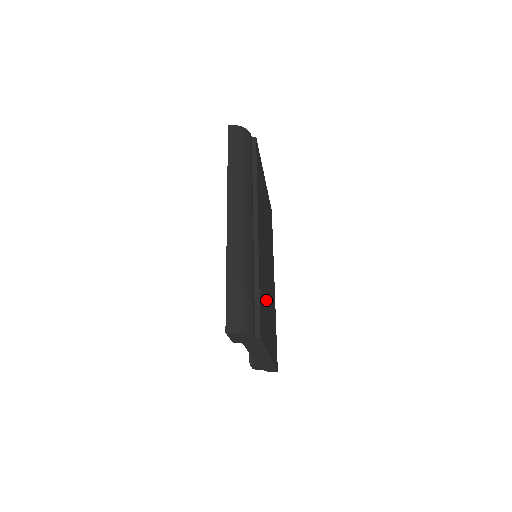
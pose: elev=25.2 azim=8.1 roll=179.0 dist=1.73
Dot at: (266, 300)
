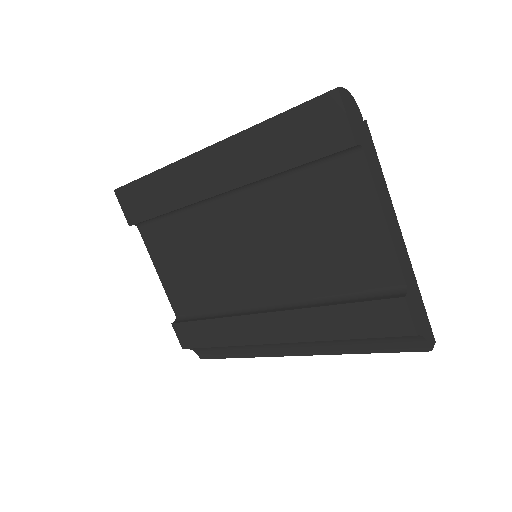
Dot at: occluded
